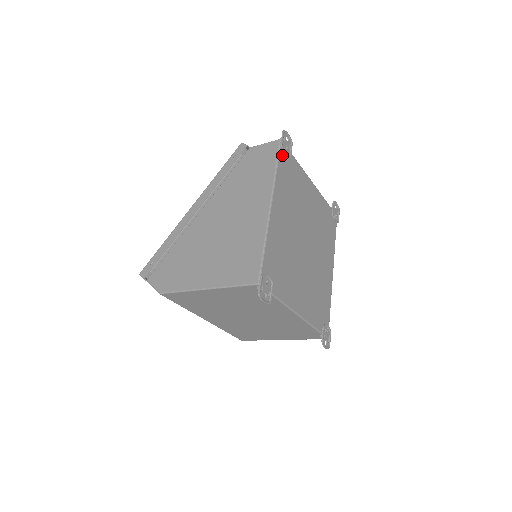
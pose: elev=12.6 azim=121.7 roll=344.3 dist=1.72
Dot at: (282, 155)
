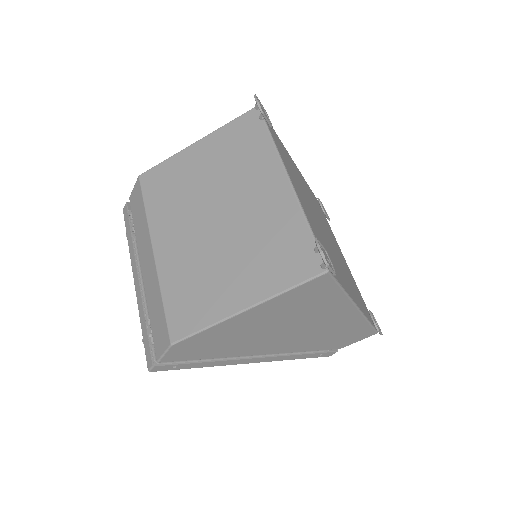
Dot at: (317, 200)
